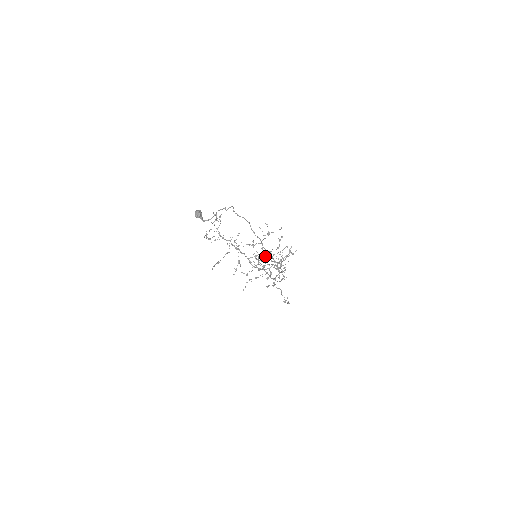
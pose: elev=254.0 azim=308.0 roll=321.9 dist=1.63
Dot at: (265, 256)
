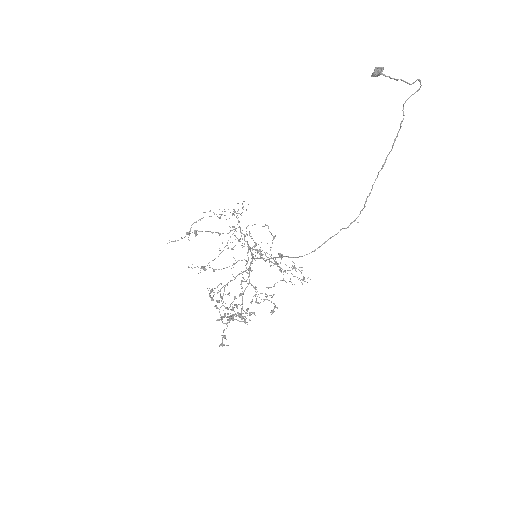
Dot at: occluded
